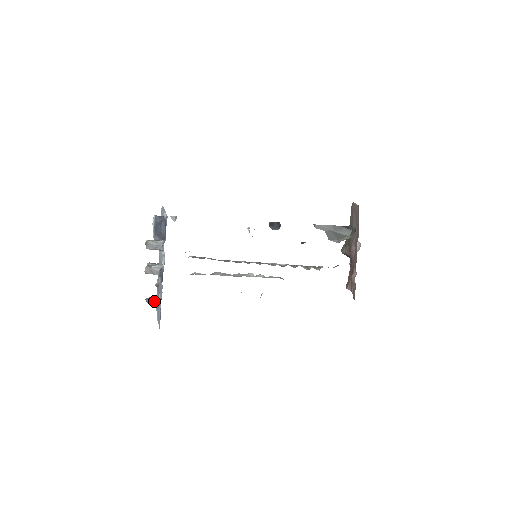
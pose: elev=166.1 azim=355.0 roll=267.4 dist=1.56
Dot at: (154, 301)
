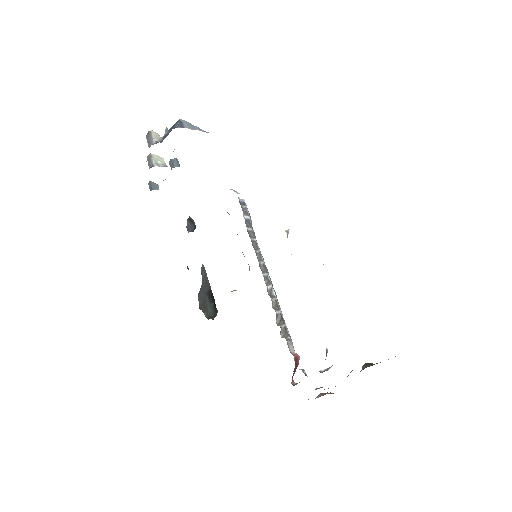
Dot at: (151, 189)
